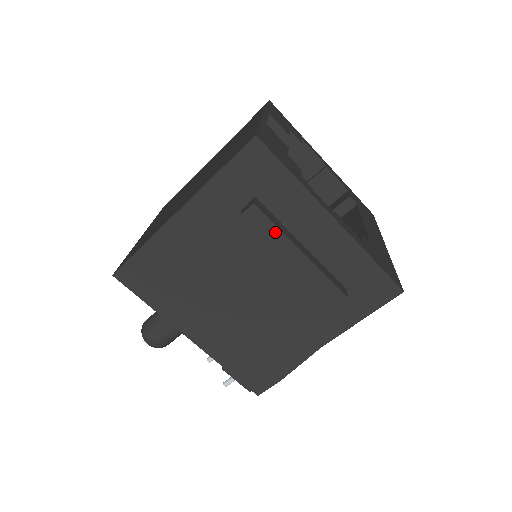
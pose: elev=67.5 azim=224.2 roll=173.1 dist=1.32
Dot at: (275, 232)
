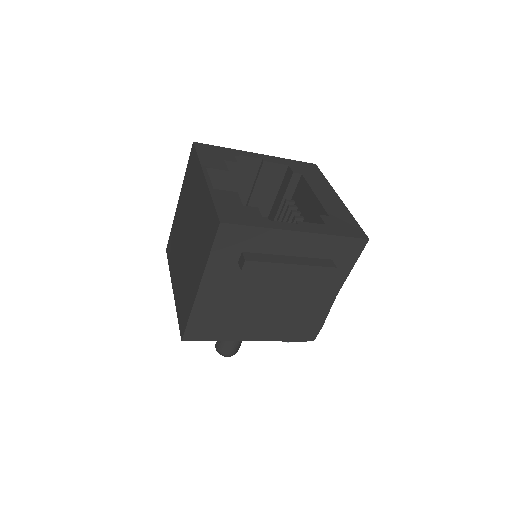
Dot at: (269, 265)
